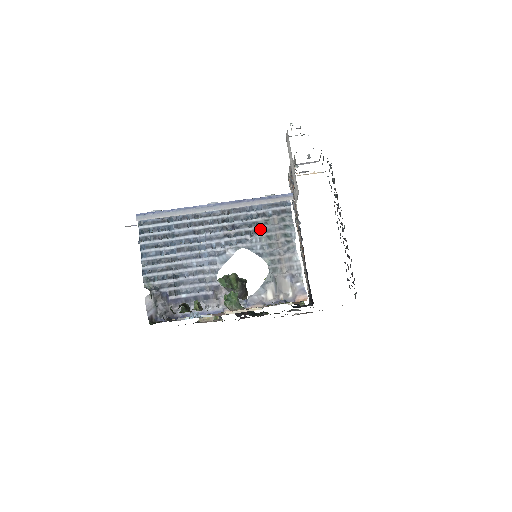
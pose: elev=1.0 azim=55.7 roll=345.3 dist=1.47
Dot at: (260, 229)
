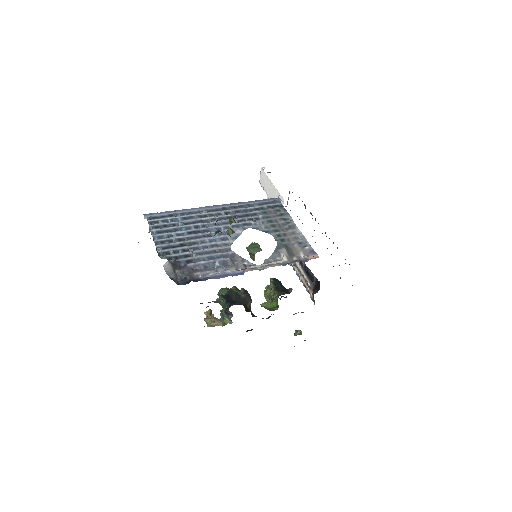
Dot at: (260, 217)
